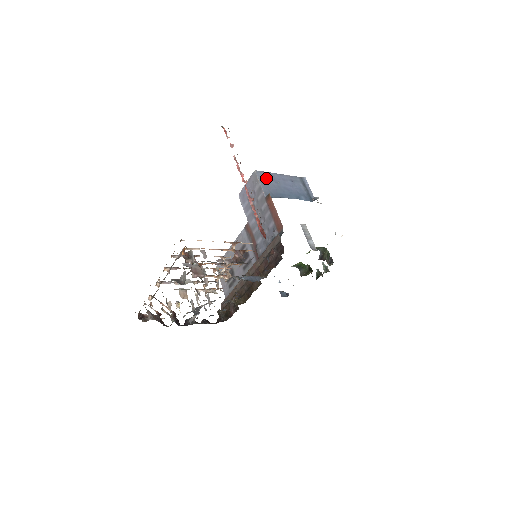
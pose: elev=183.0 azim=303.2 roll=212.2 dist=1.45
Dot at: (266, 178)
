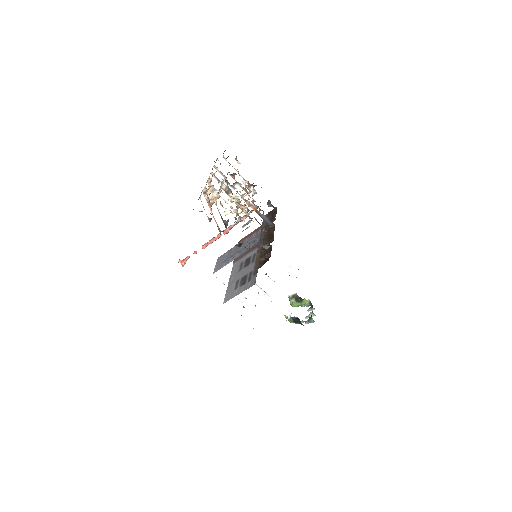
Dot at: occluded
